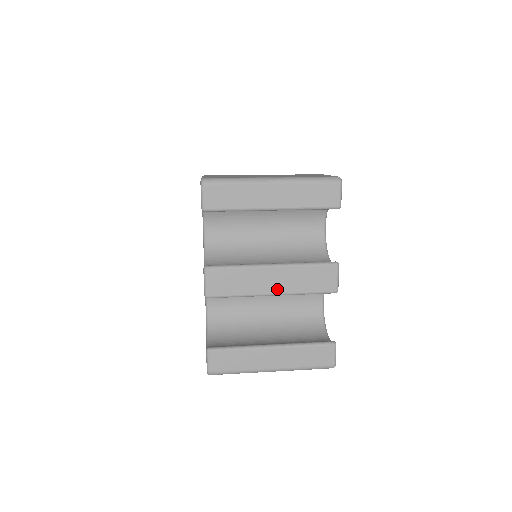
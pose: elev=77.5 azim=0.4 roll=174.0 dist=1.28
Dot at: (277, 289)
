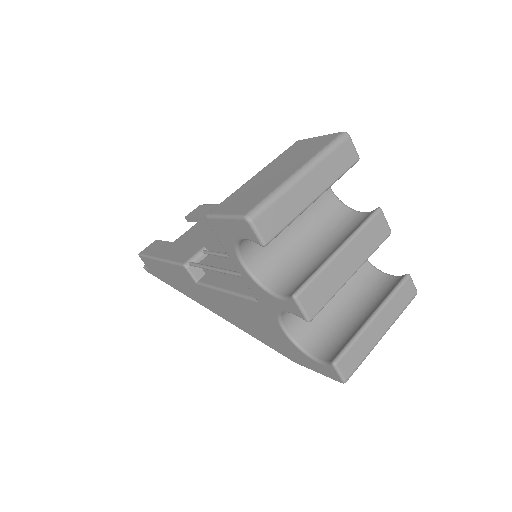
Dot at: (354, 267)
